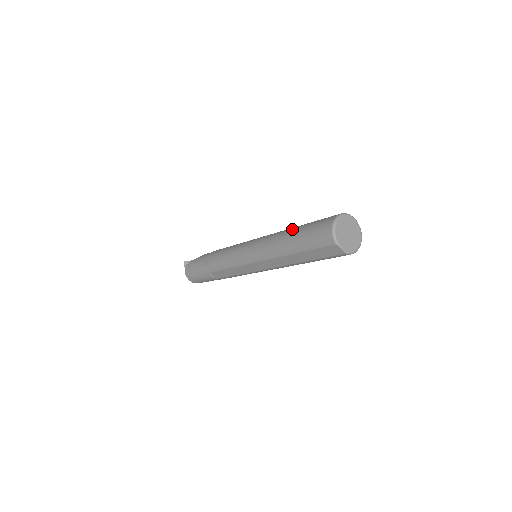
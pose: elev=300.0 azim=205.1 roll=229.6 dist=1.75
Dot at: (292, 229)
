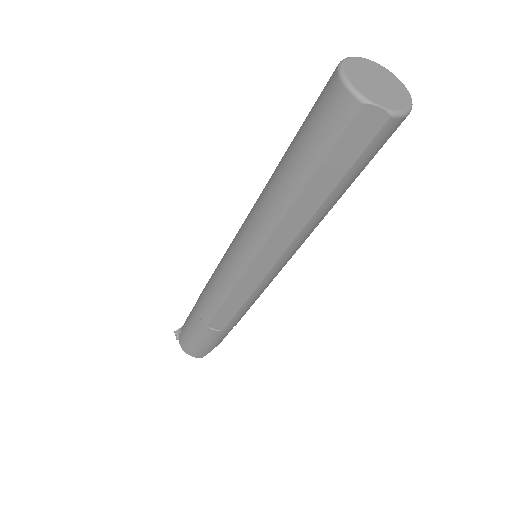
Dot at: occluded
